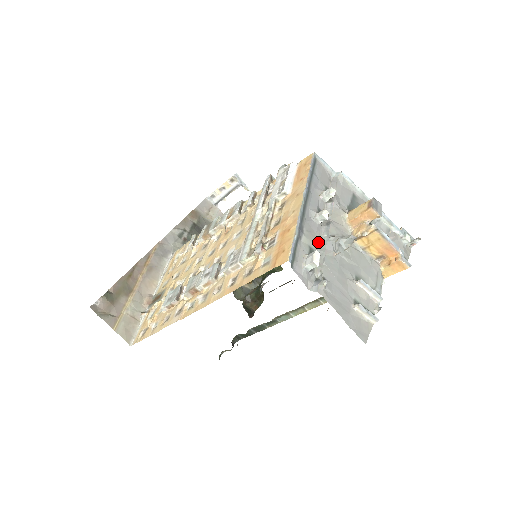
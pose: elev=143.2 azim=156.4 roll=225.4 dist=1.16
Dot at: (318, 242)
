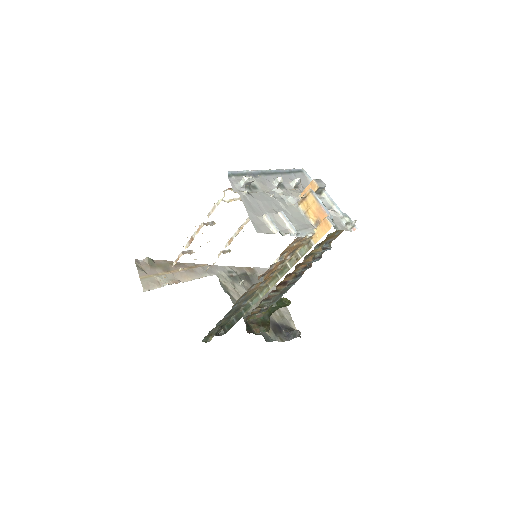
Dot at: (266, 191)
